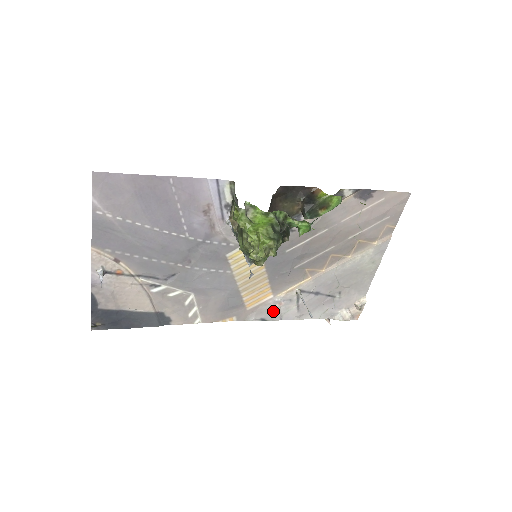
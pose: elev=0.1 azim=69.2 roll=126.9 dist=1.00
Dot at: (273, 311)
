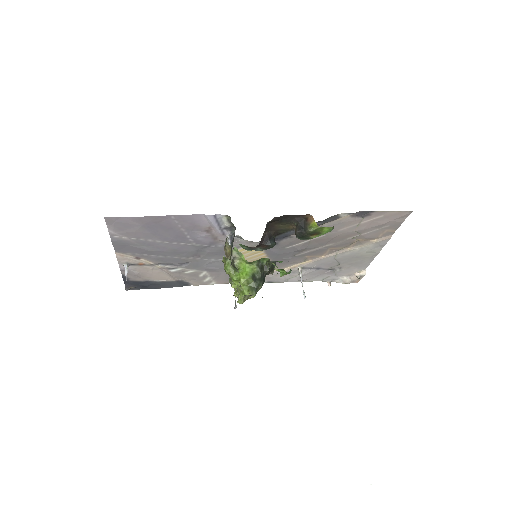
Dot at: (278, 278)
